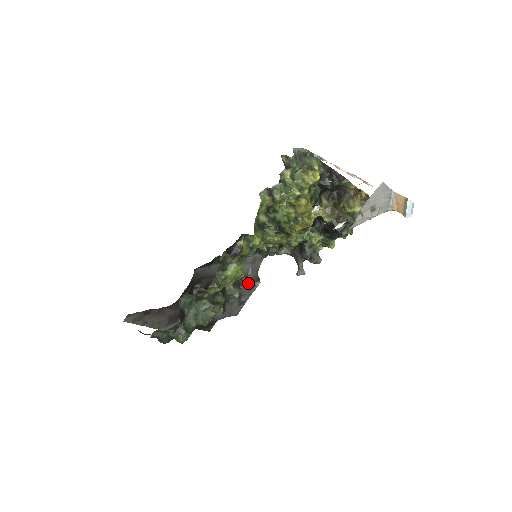
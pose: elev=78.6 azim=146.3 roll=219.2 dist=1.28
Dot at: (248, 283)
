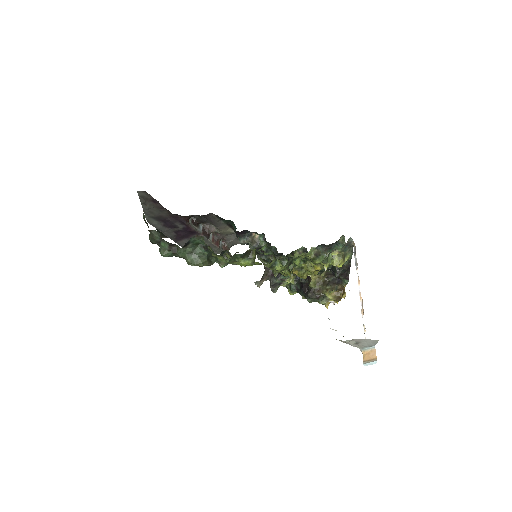
Dot at: (221, 246)
